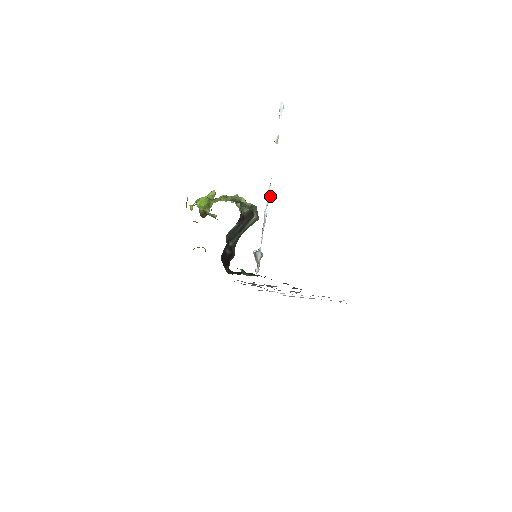
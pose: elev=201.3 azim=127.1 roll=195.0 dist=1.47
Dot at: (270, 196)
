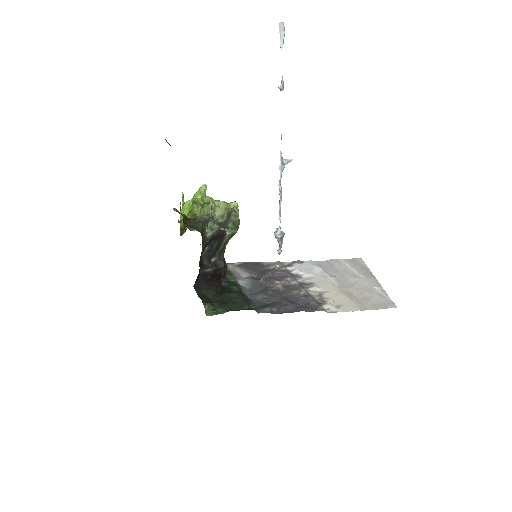
Dot at: (284, 163)
